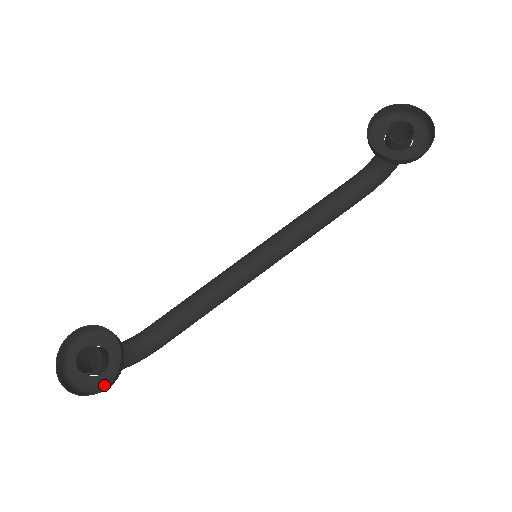
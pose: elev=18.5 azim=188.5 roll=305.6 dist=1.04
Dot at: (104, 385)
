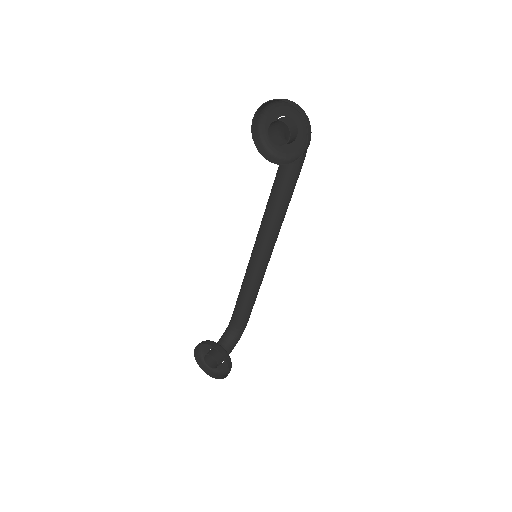
Dot at: occluded
